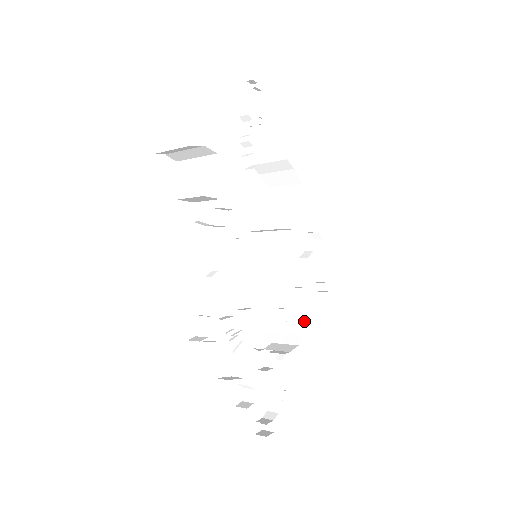
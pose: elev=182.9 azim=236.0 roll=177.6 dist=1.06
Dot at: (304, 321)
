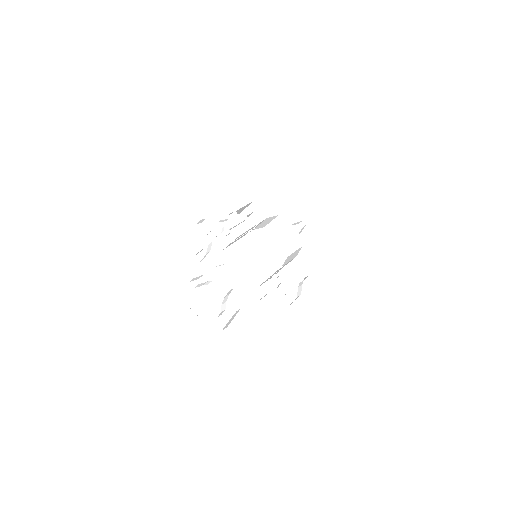
Dot at: occluded
